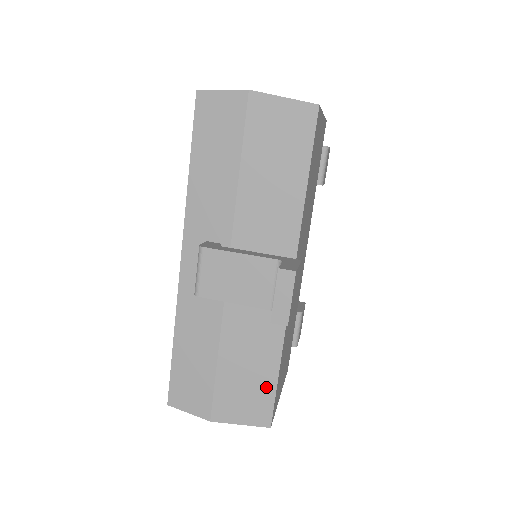
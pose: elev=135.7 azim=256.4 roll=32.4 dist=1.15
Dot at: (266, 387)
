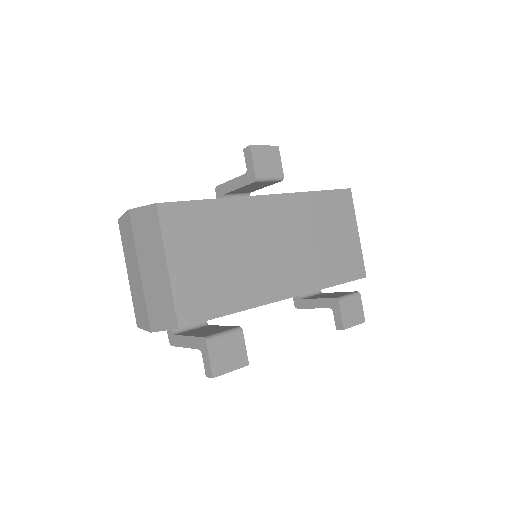
Dot at: occluded
